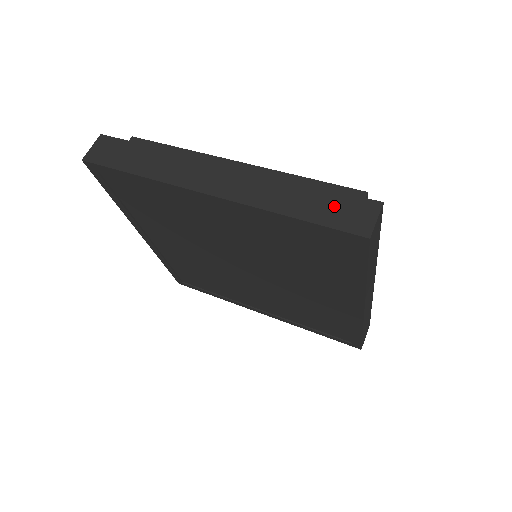
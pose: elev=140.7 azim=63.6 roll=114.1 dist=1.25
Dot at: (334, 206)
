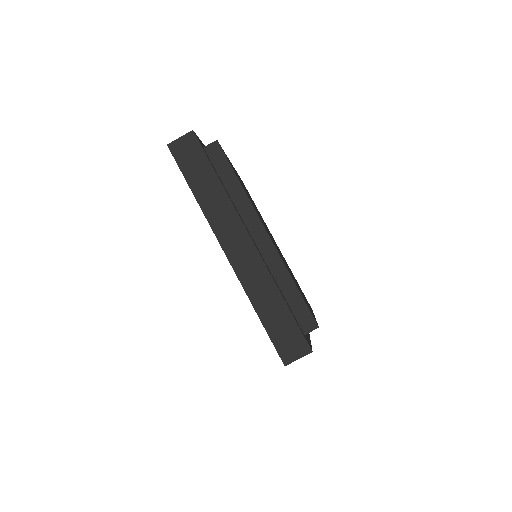
Dot at: (285, 329)
